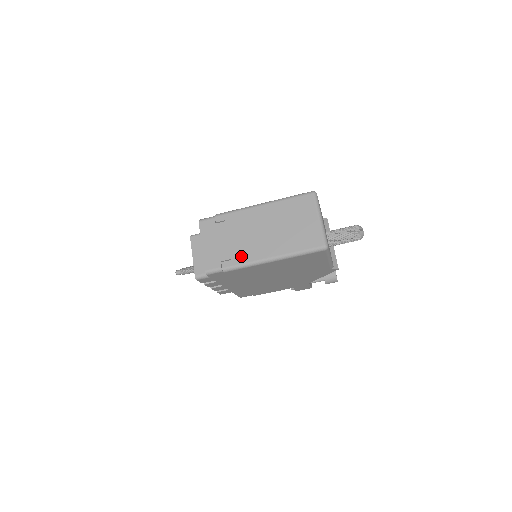
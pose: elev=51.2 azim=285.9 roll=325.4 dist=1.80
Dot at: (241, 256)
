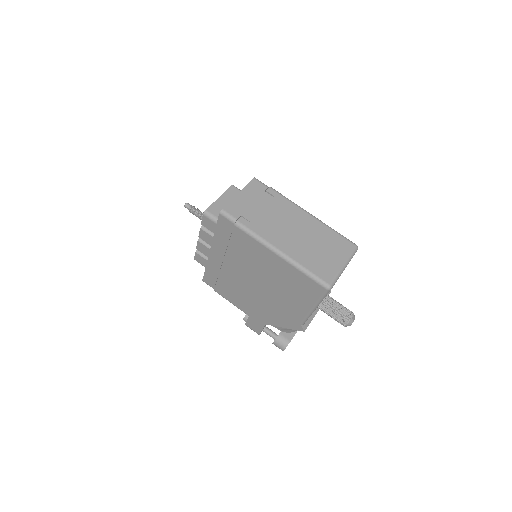
Dot at: (260, 228)
